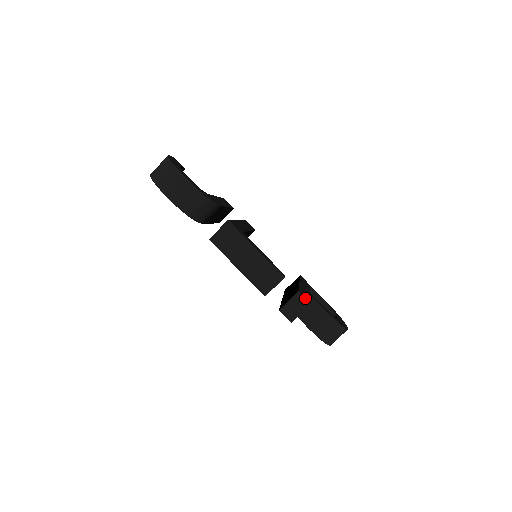
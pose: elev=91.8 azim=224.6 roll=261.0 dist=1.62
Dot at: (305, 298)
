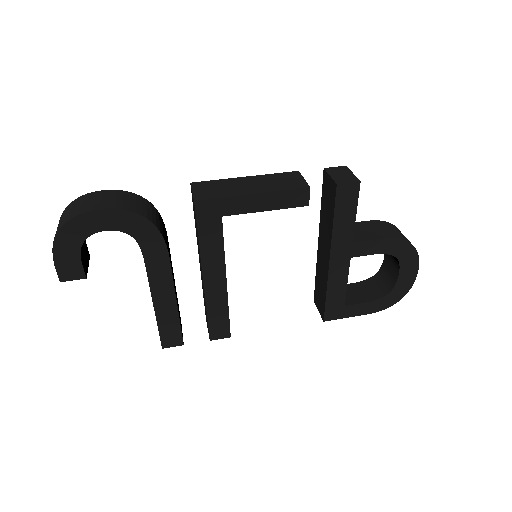
Dot at: (335, 167)
